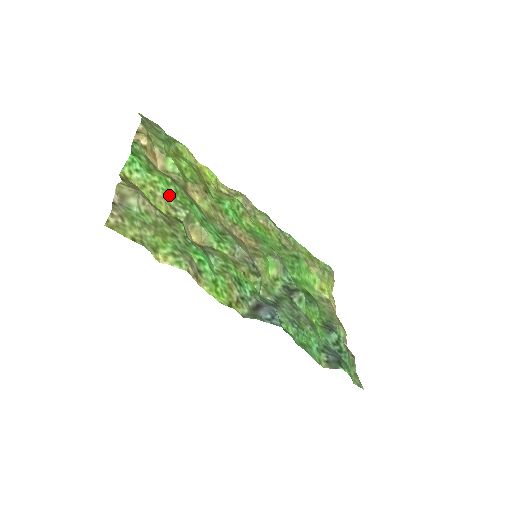
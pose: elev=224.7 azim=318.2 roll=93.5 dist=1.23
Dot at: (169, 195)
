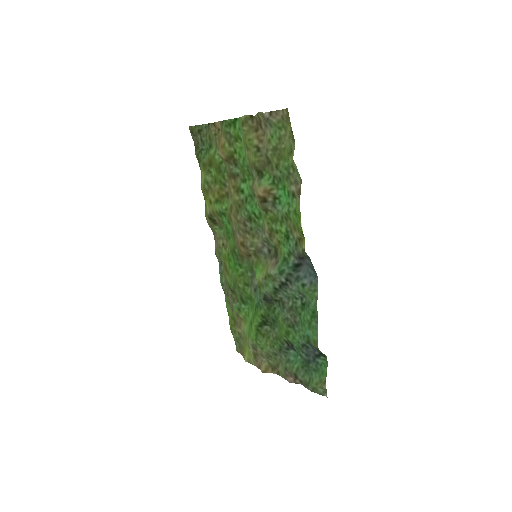
Dot at: (246, 160)
